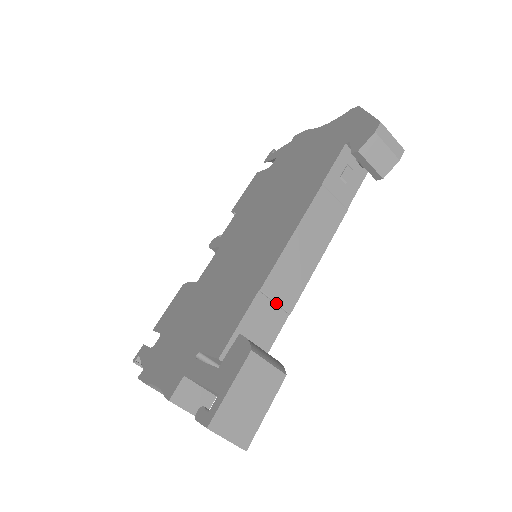
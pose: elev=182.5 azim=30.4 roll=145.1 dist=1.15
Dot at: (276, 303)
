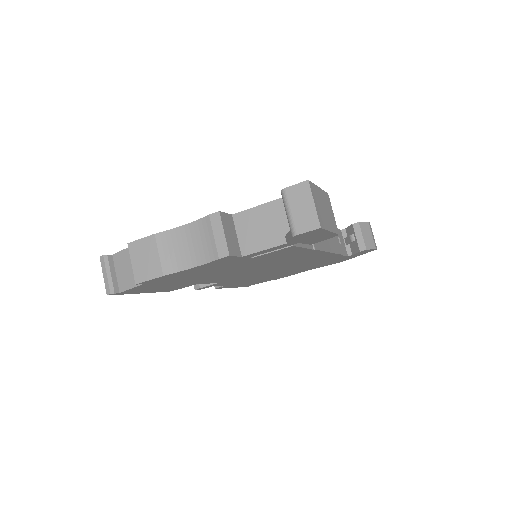
Dot at: occluded
